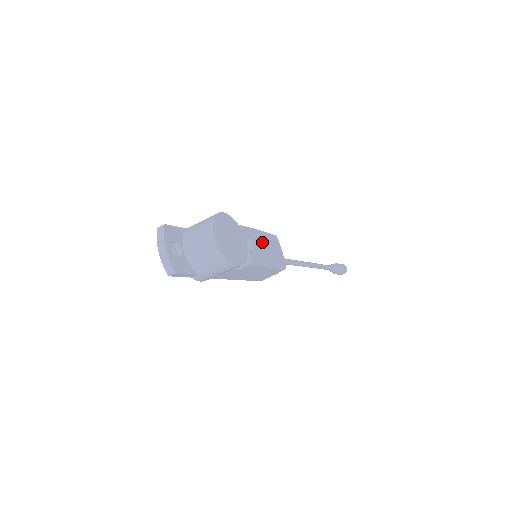
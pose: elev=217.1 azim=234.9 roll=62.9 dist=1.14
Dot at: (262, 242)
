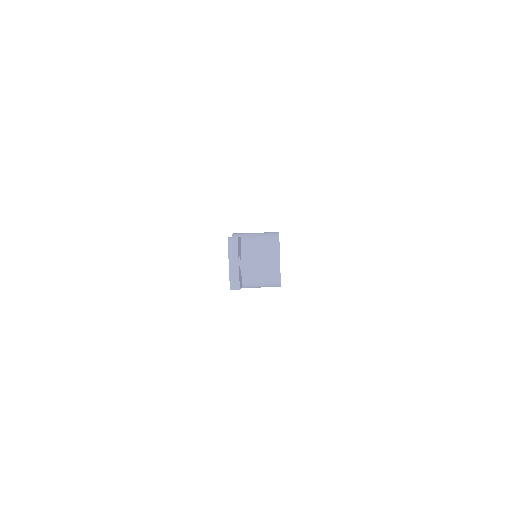
Dot at: occluded
